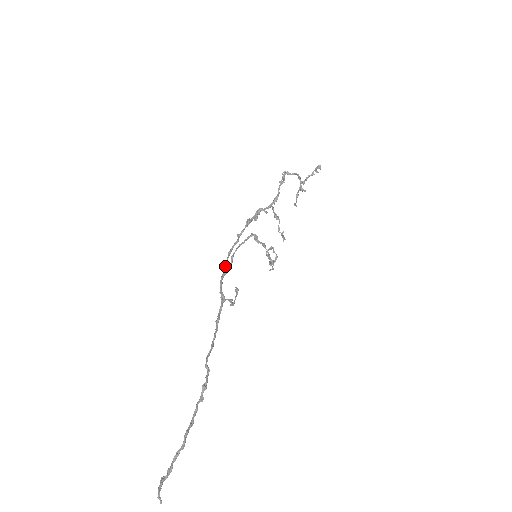
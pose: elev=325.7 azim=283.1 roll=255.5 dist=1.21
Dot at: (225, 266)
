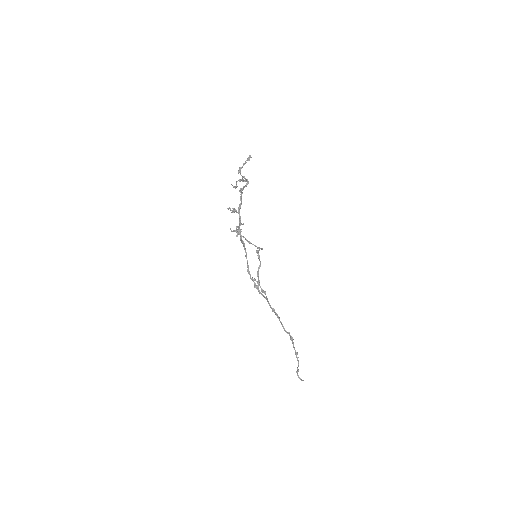
Dot at: (254, 282)
